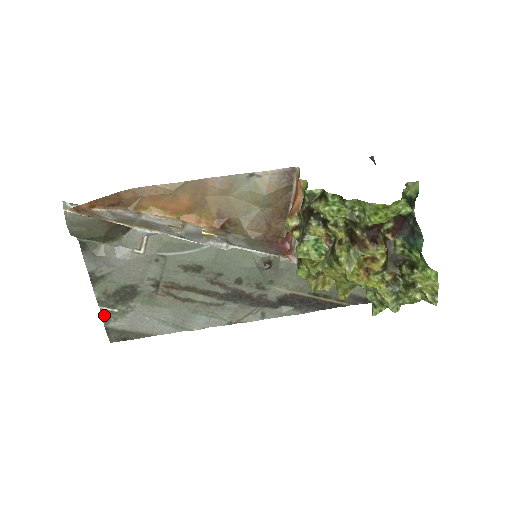
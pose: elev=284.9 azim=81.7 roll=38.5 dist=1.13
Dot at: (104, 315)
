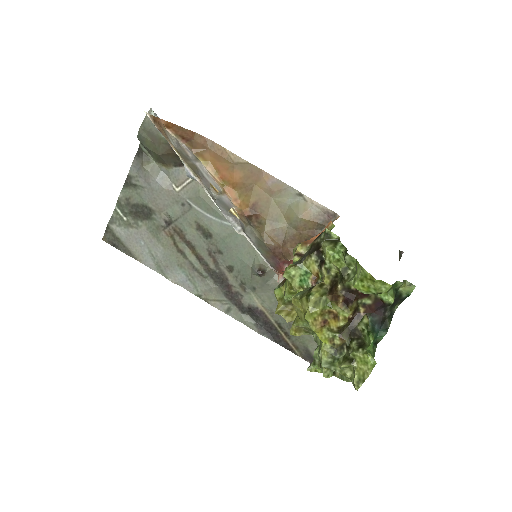
Dot at: (114, 215)
